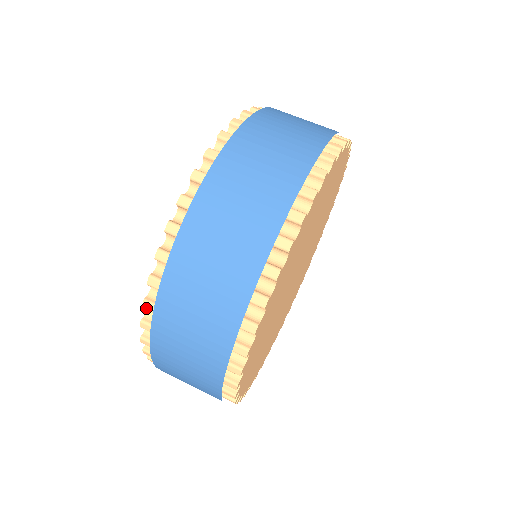
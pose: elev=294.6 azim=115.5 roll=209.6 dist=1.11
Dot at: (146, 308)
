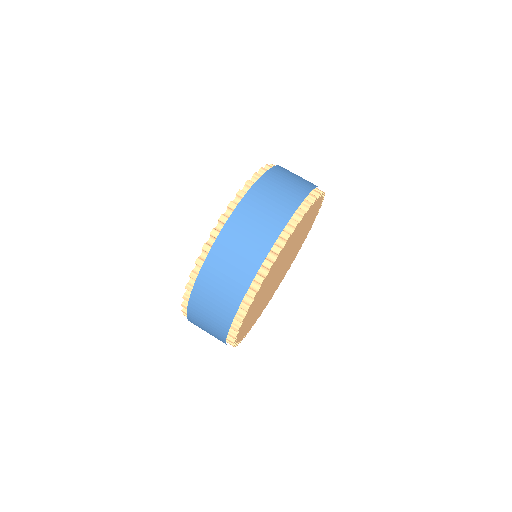
Dot at: (205, 249)
